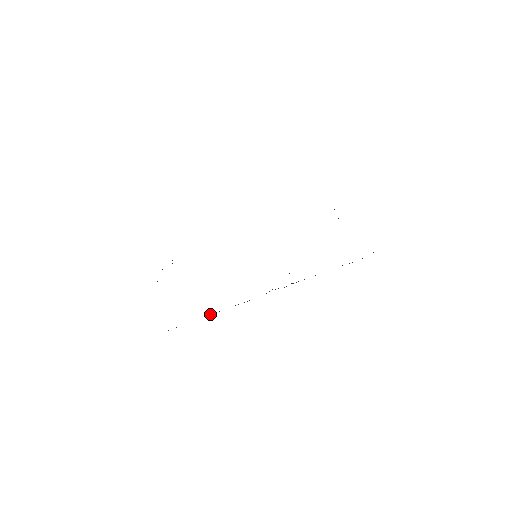
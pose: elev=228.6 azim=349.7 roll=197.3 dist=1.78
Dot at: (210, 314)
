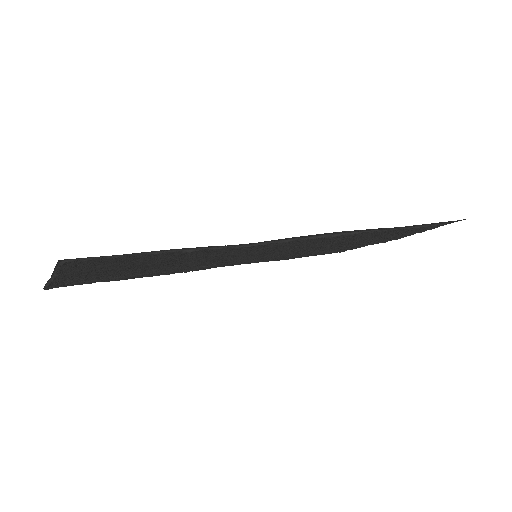
Dot at: (189, 249)
